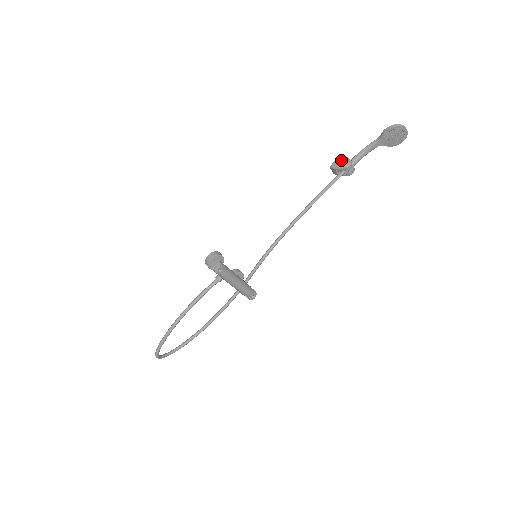
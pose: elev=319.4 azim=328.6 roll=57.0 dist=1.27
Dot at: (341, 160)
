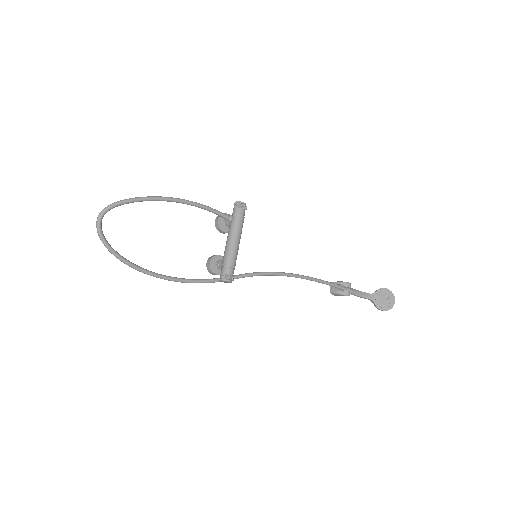
Dot at: occluded
